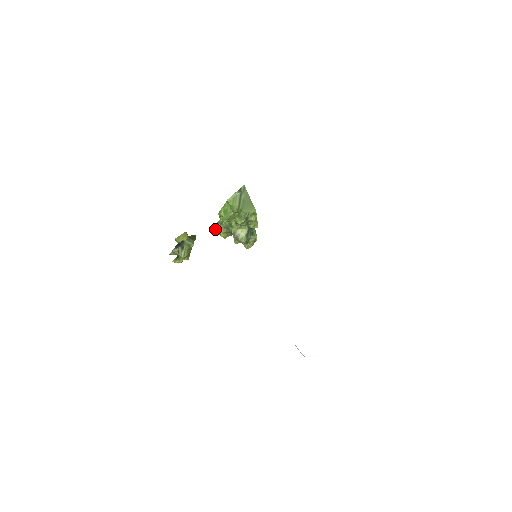
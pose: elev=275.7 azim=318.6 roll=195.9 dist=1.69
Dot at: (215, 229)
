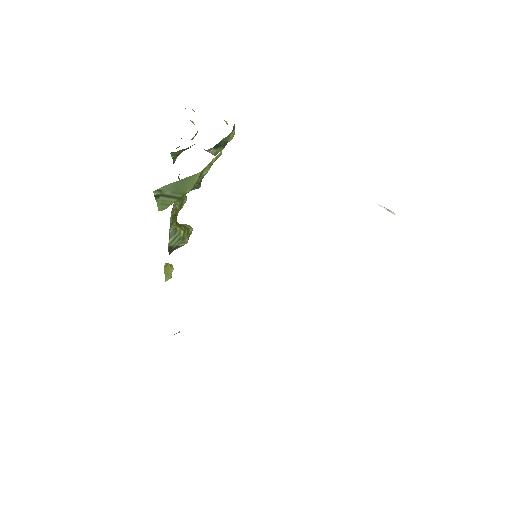
Dot at: (177, 147)
